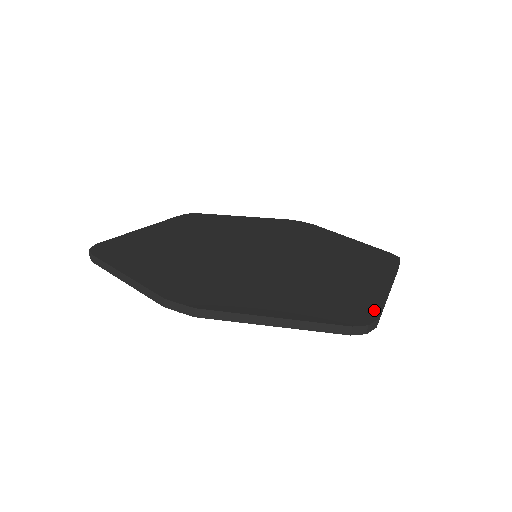
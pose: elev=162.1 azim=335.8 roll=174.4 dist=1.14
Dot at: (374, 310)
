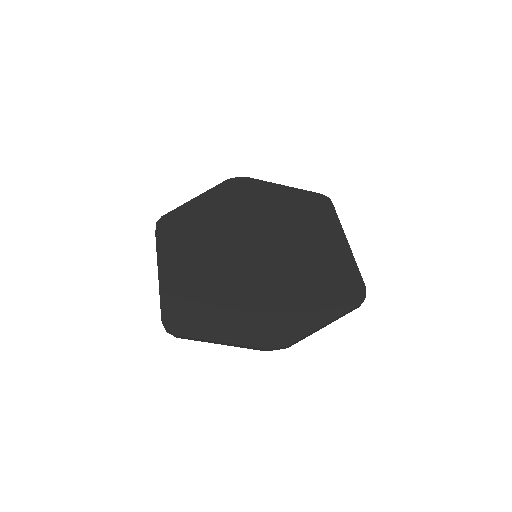
Dot at: (359, 279)
